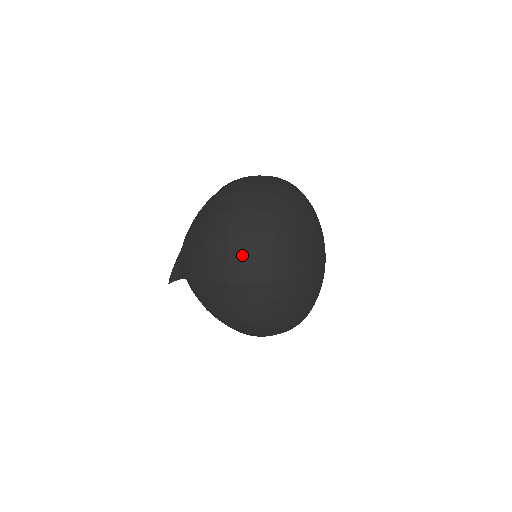
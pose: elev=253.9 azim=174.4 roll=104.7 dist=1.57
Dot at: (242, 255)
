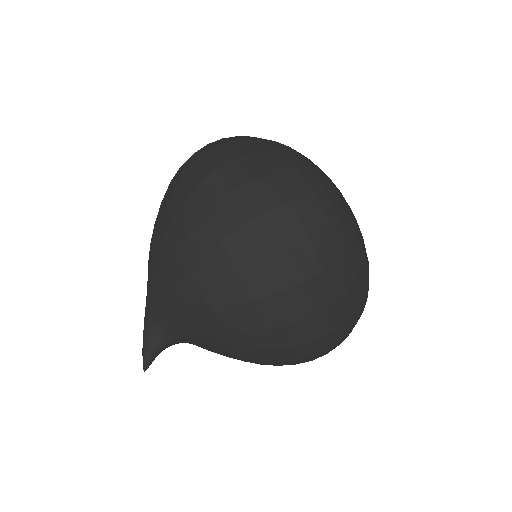
Dot at: (251, 174)
